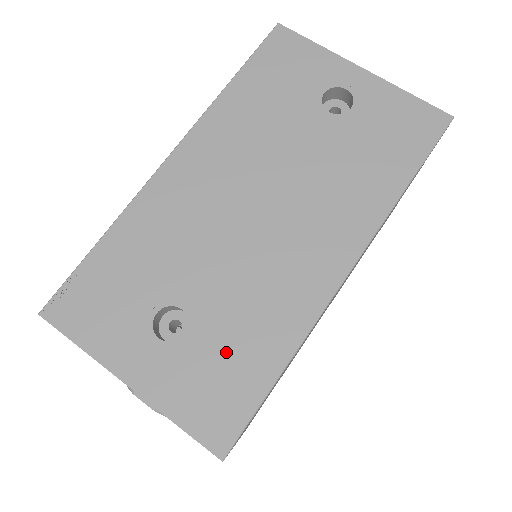
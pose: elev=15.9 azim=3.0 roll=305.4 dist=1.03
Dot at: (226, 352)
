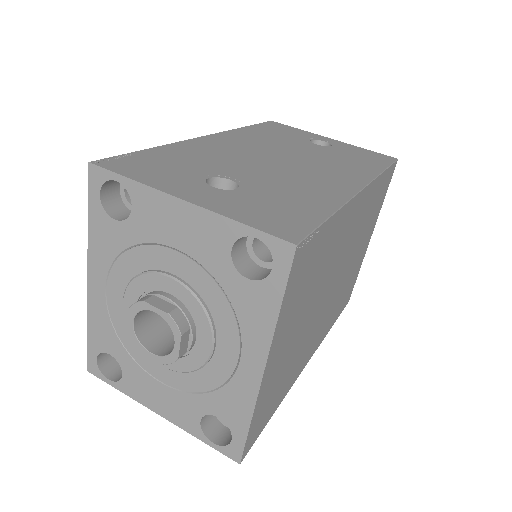
Dot at: (278, 200)
